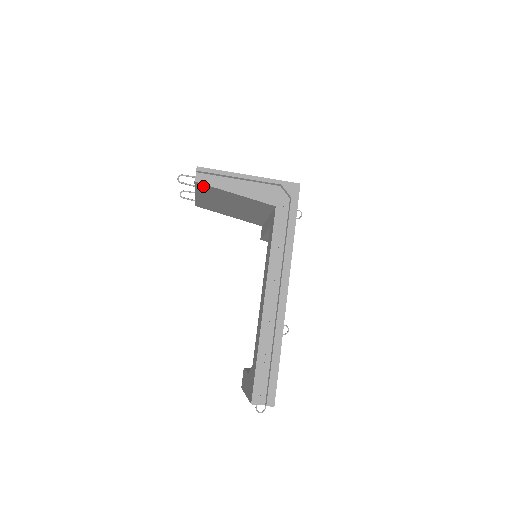
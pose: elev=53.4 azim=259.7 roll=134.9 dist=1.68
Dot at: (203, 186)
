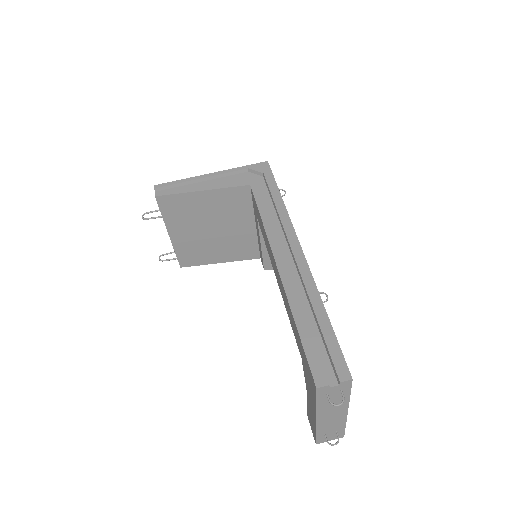
Dot at: (167, 202)
